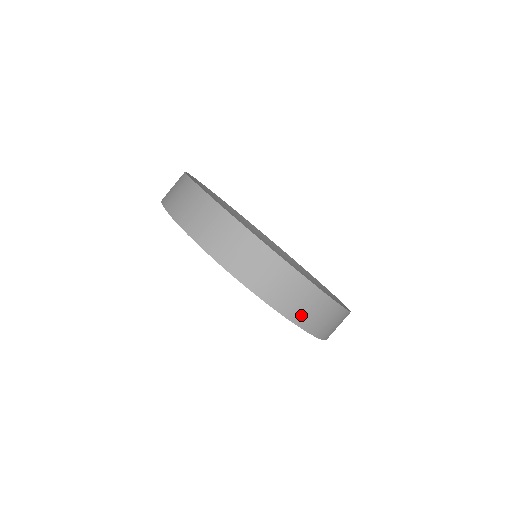
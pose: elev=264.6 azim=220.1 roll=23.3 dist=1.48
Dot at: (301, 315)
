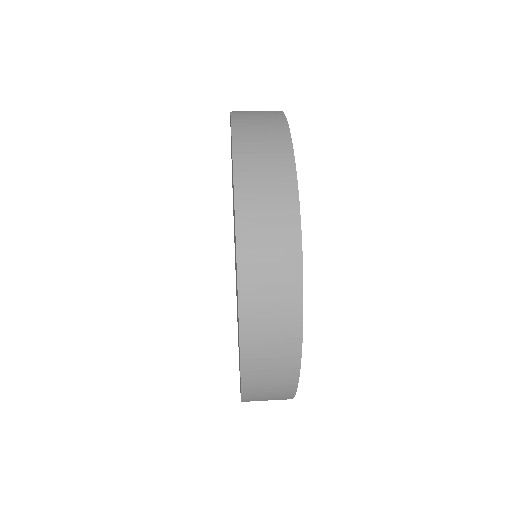
Dot at: (251, 208)
